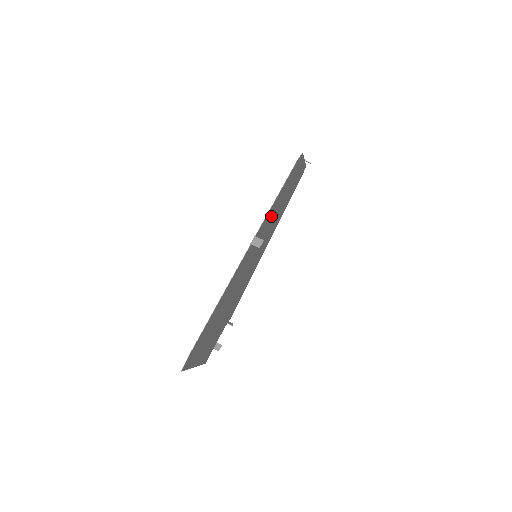
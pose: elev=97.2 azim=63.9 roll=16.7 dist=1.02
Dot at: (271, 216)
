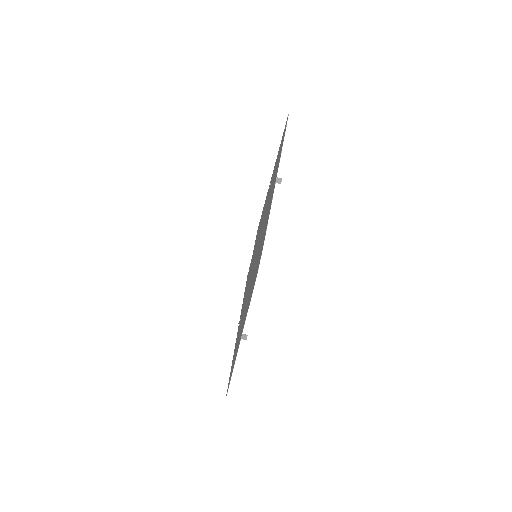
Dot at: (253, 278)
